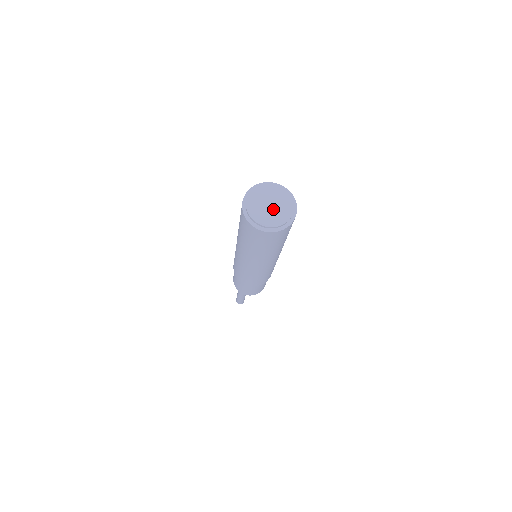
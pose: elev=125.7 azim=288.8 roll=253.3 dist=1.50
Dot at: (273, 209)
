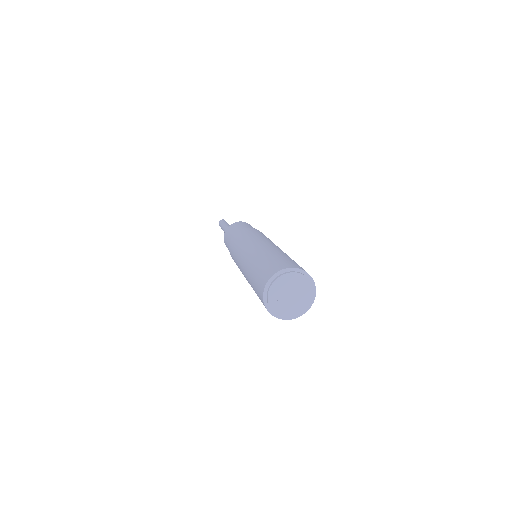
Dot at: (293, 301)
